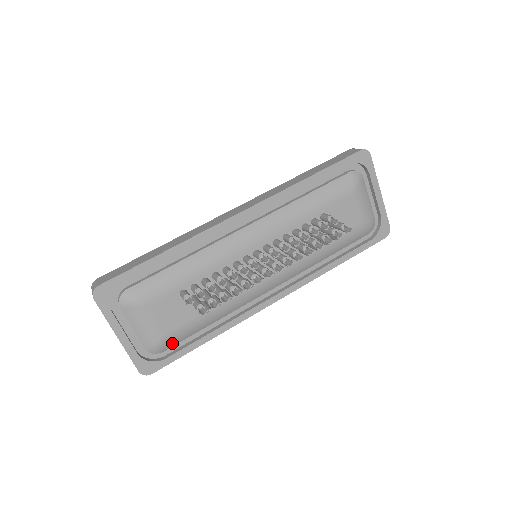
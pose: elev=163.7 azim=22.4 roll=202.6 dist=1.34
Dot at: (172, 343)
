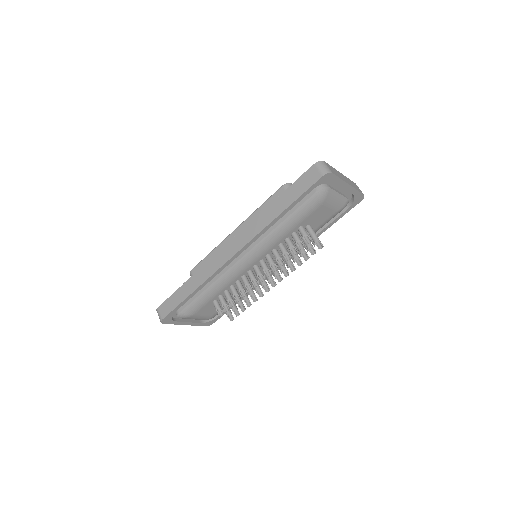
Dot at: occluded
